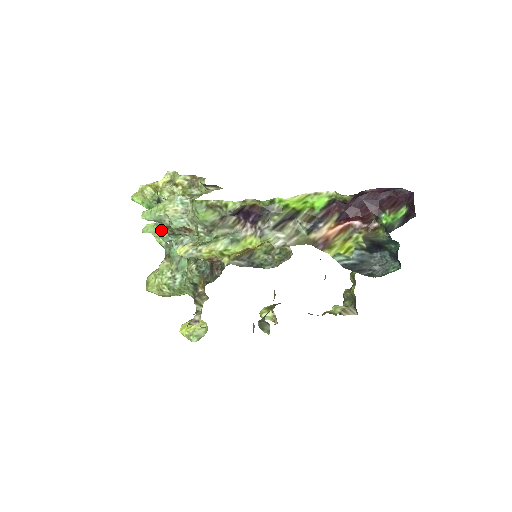
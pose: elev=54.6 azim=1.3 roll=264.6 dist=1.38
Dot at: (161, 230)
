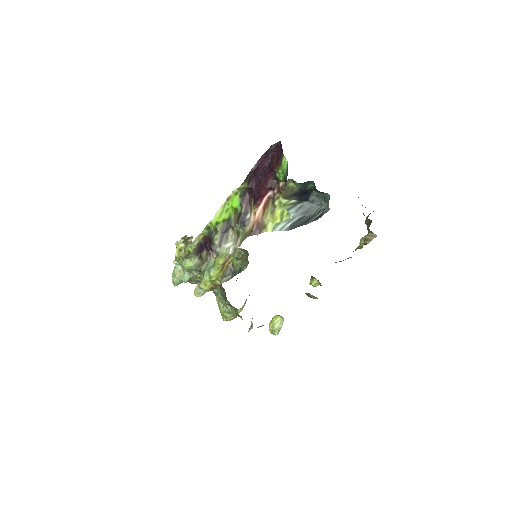
Dot at: occluded
